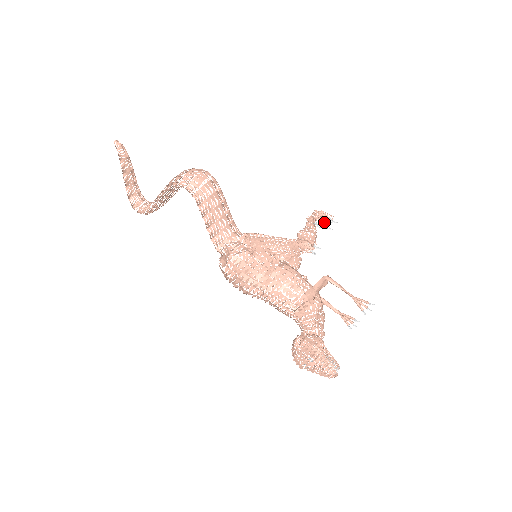
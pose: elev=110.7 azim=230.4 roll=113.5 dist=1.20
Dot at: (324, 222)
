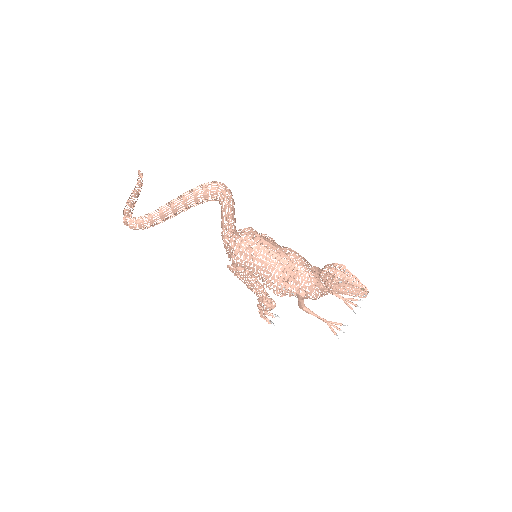
Dot at: occluded
